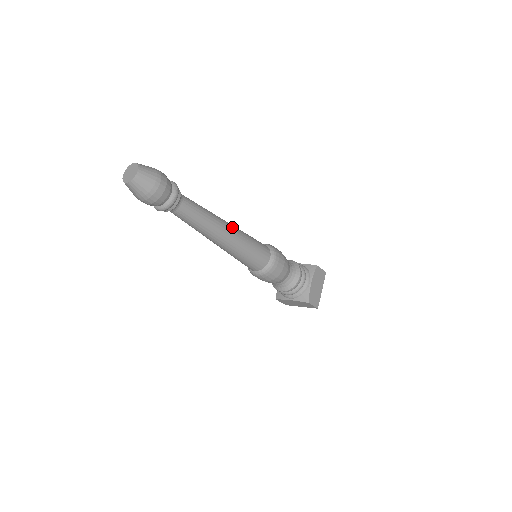
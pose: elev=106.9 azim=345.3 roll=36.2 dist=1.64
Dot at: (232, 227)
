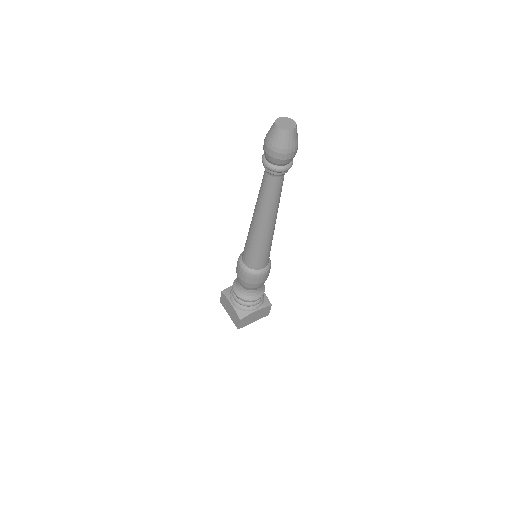
Dot at: occluded
